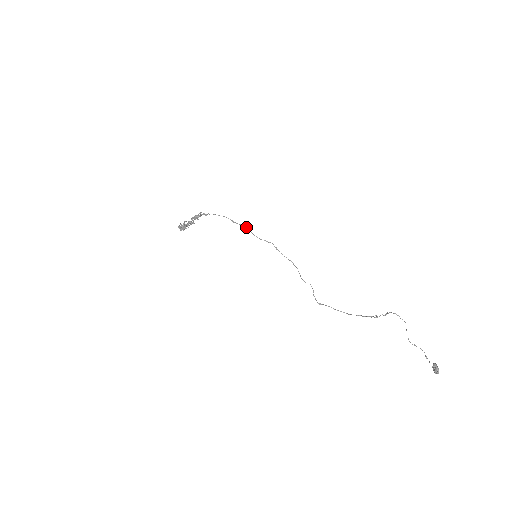
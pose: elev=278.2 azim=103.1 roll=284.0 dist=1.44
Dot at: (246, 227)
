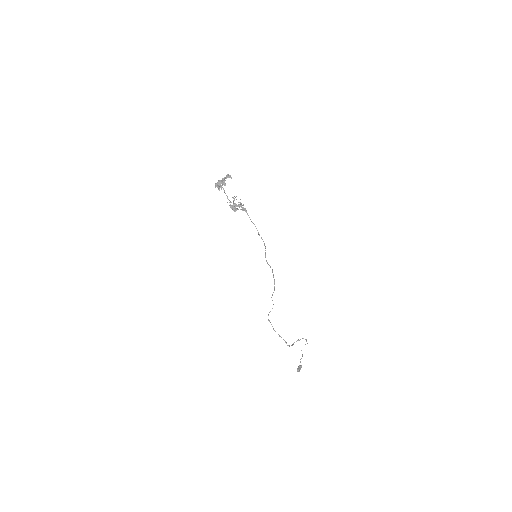
Dot at: occluded
